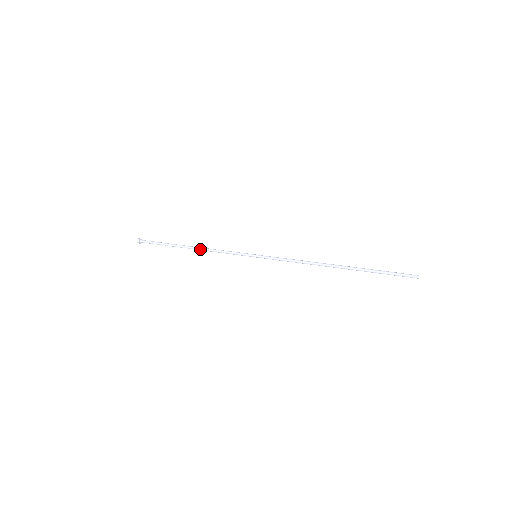
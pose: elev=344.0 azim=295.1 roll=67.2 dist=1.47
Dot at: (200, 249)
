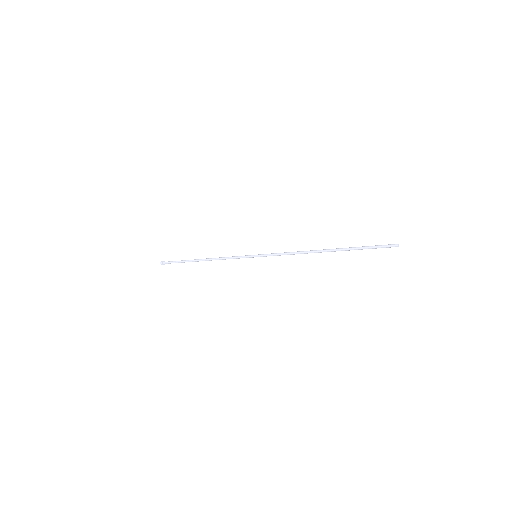
Dot at: (210, 258)
